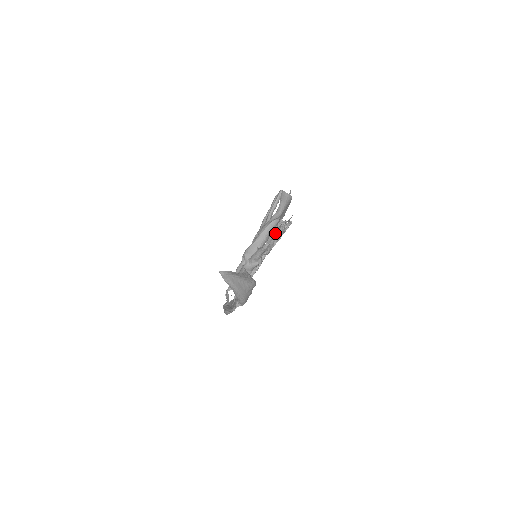
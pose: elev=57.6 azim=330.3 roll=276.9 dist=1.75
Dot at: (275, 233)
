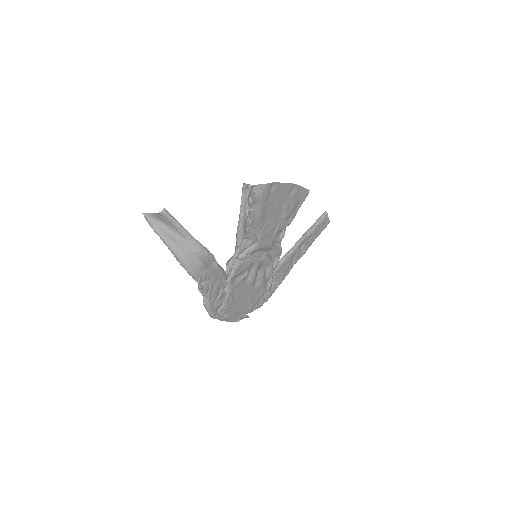
Dot at: (244, 204)
